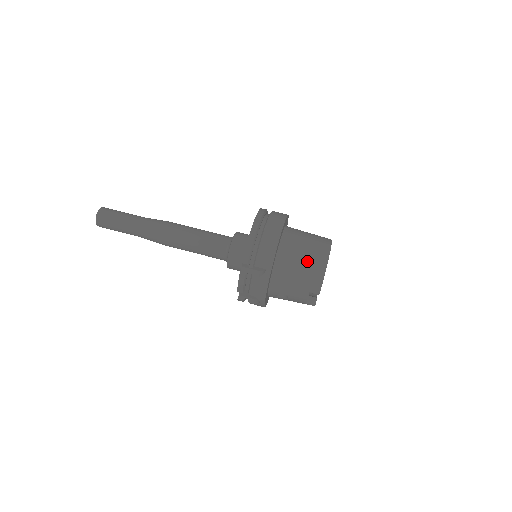
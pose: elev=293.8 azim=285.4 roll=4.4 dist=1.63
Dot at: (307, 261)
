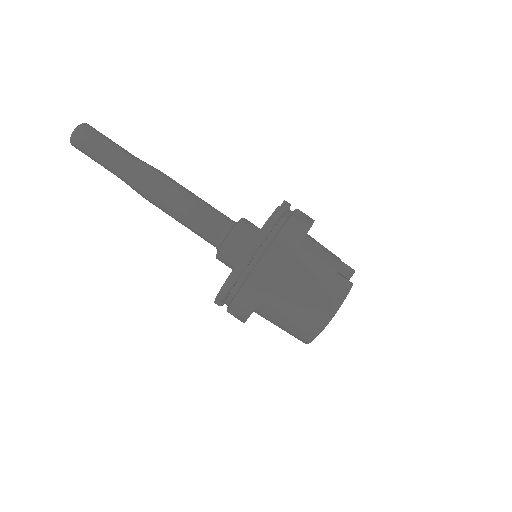
Dot at: (296, 321)
